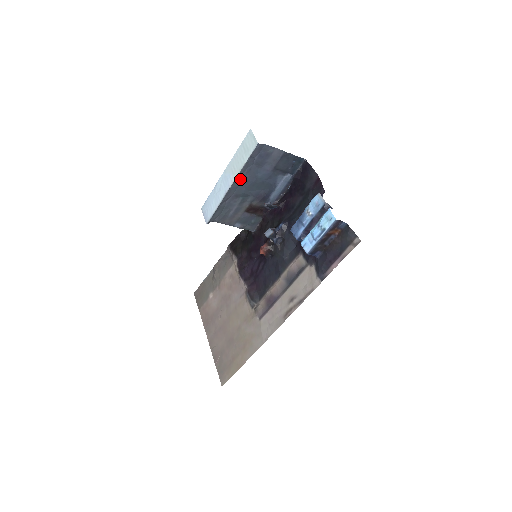
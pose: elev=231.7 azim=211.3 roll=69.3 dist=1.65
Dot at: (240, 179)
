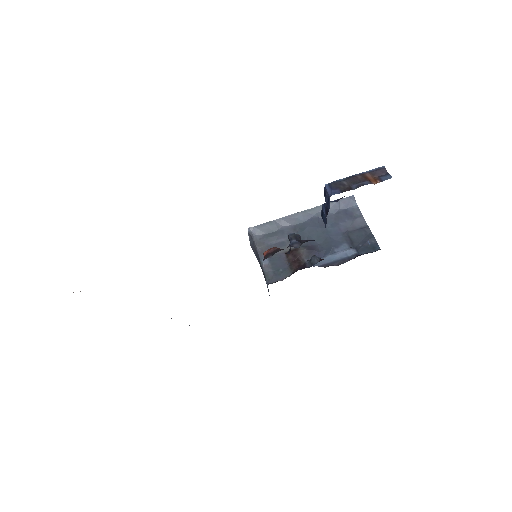
Dot at: (313, 216)
